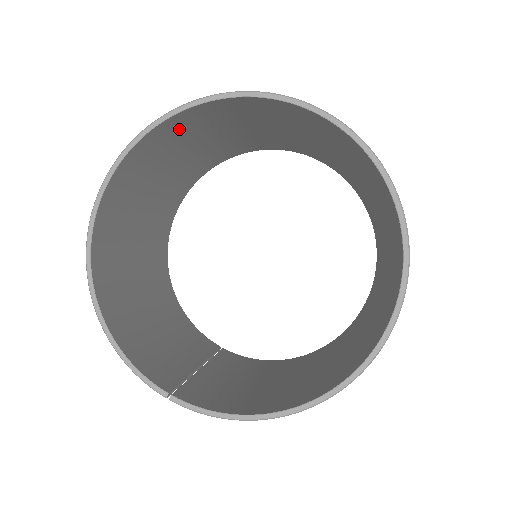
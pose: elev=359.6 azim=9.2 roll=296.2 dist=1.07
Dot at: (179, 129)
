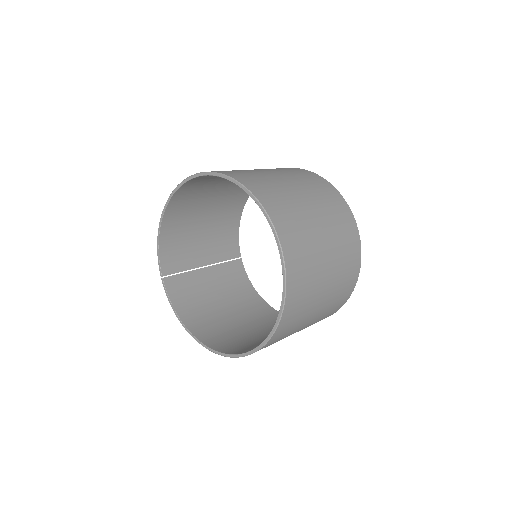
Dot at: occluded
